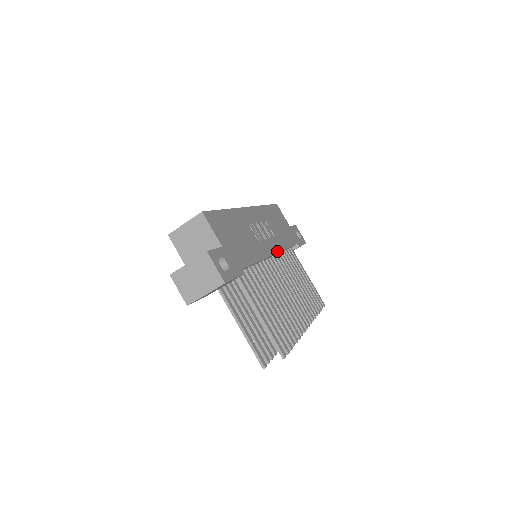
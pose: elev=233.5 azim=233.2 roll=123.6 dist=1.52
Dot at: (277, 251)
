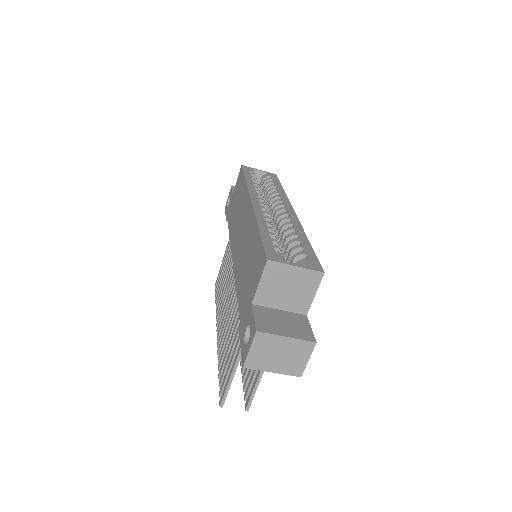
Dot at: occluded
